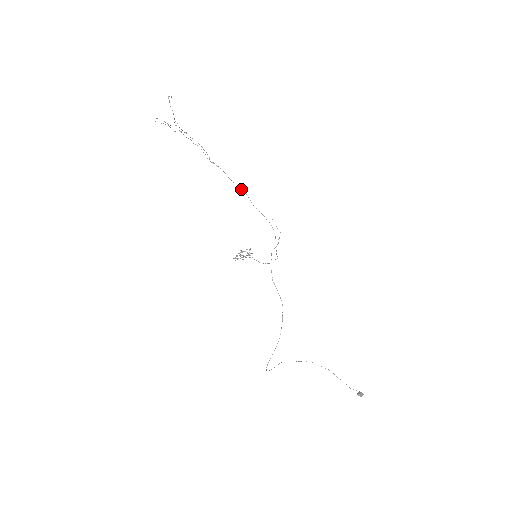
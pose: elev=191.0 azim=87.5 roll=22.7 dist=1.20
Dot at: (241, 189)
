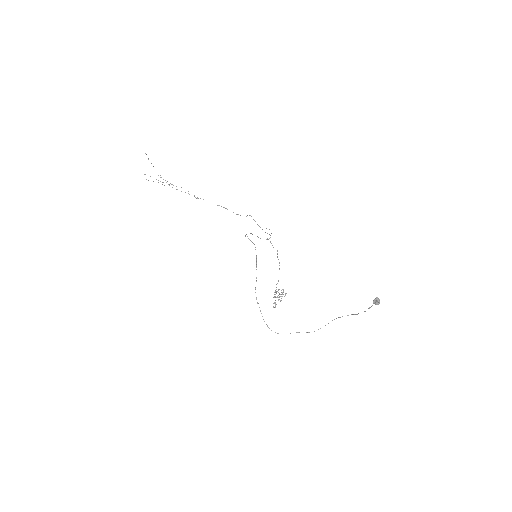
Dot at: (225, 208)
